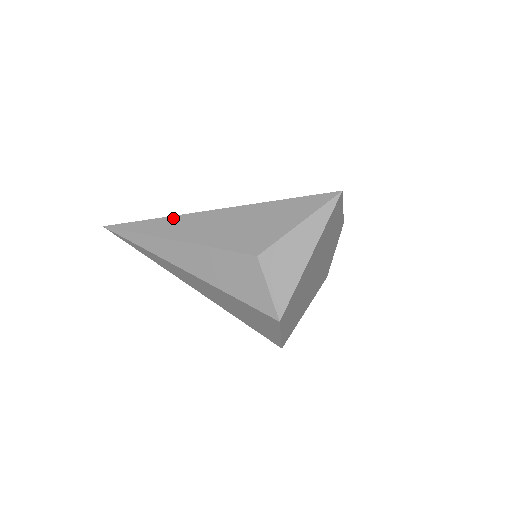
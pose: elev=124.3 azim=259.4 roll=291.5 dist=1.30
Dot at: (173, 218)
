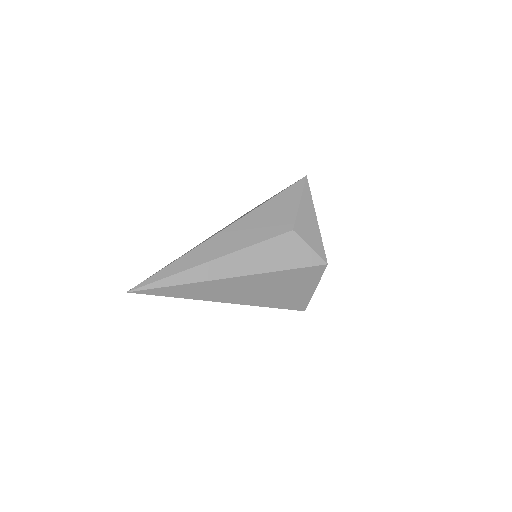
Dot at: (198, 248)
